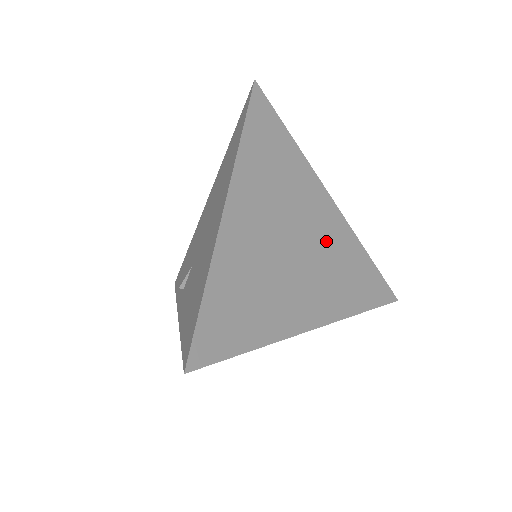
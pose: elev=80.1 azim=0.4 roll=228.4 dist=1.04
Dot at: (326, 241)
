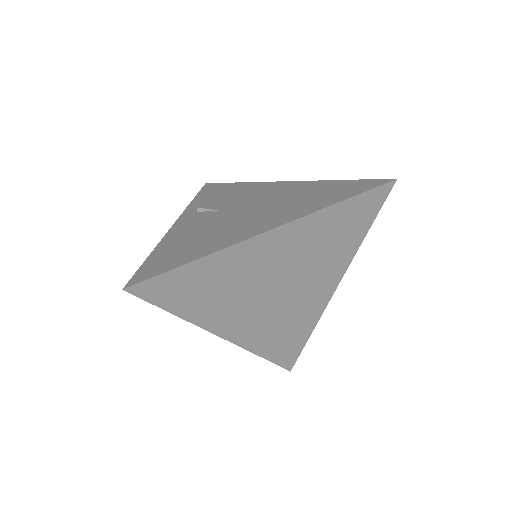
Dot at: (298, 305)
